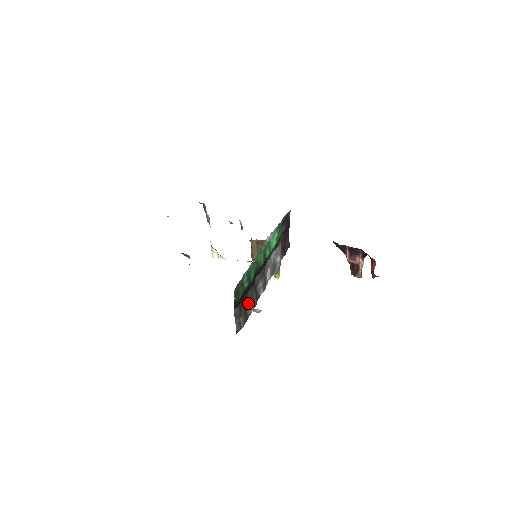
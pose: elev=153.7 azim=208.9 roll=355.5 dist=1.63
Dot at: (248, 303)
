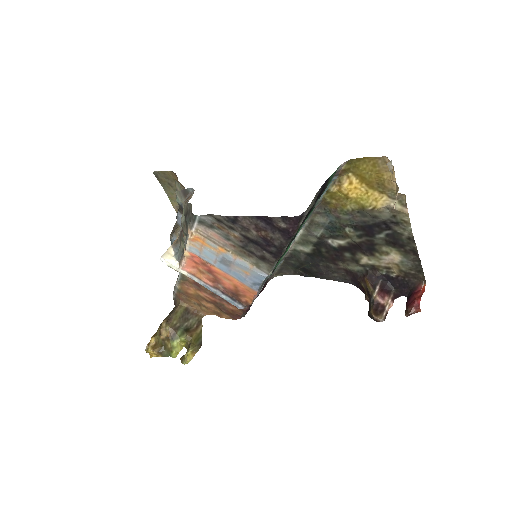
Dot at: occluded
